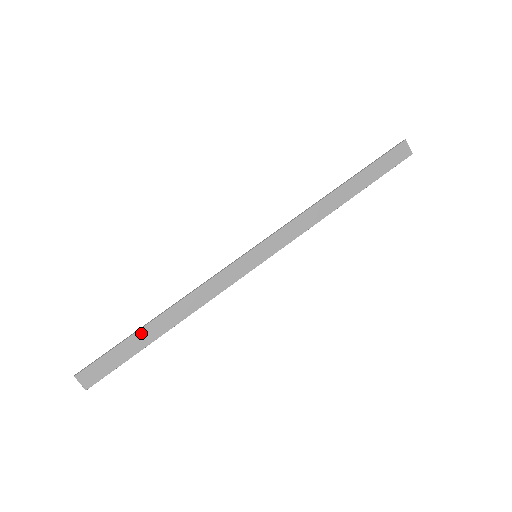
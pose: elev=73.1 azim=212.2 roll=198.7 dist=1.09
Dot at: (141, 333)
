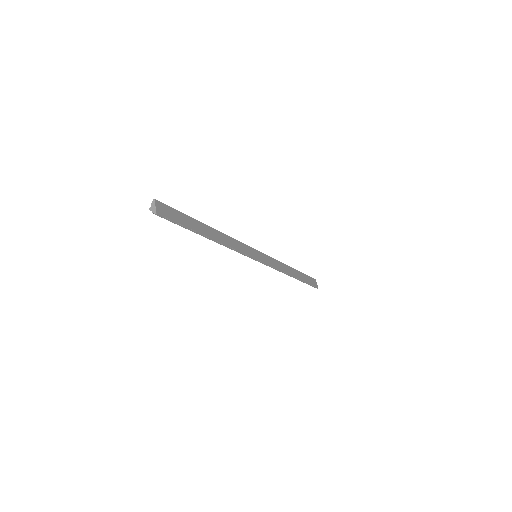
Dot at: (198, 223)
